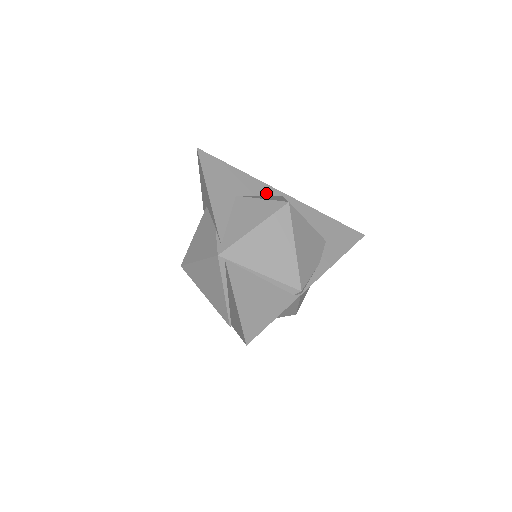
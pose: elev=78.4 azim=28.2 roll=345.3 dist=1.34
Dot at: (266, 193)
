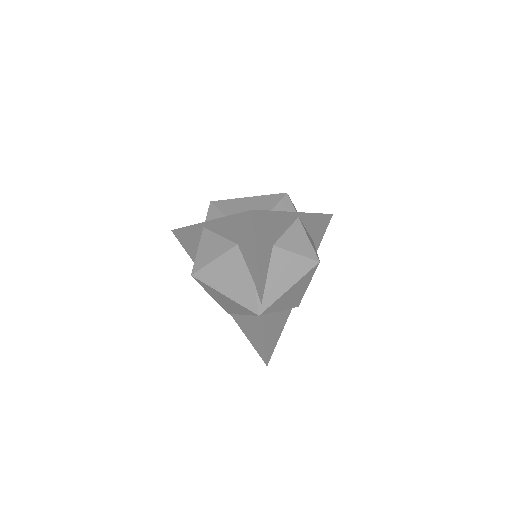
Dot at: (290, 223)
